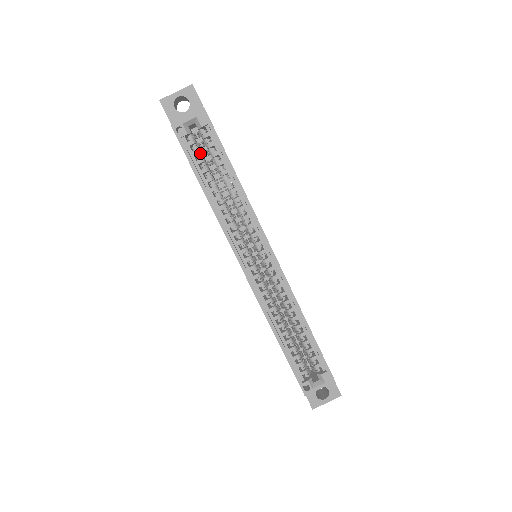
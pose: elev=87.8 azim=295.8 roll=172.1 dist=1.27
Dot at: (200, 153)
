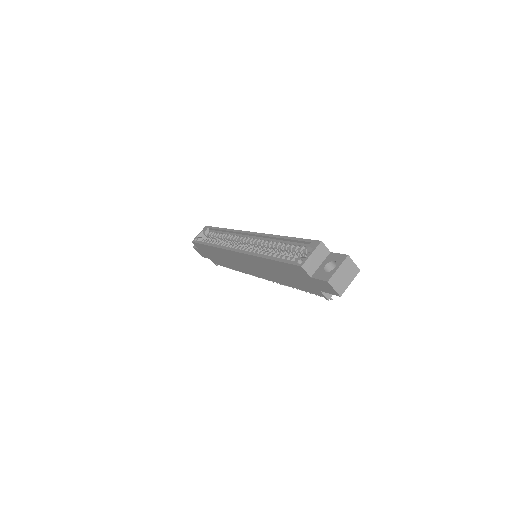
Dot at: occluded
